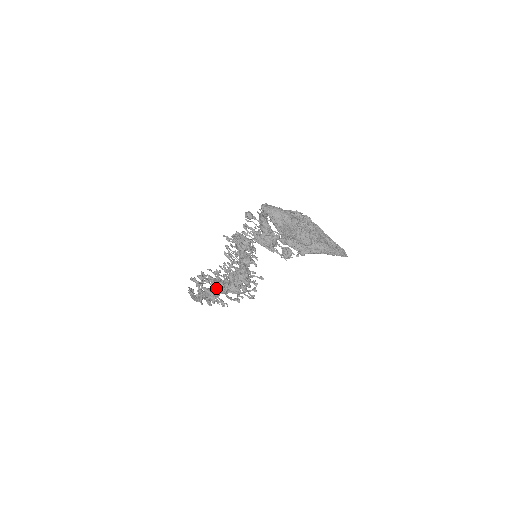
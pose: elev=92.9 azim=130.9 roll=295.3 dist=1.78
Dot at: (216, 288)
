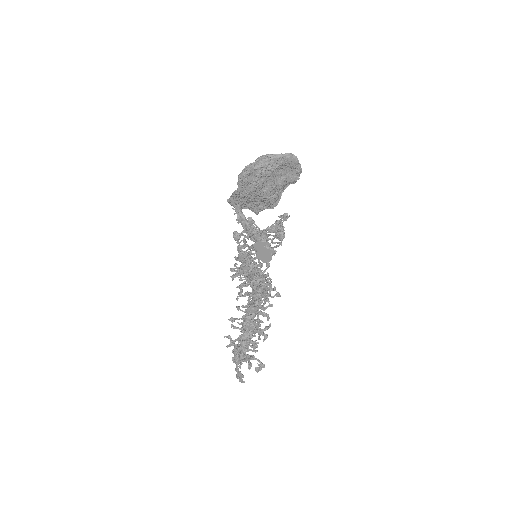
Dot at: occluded
